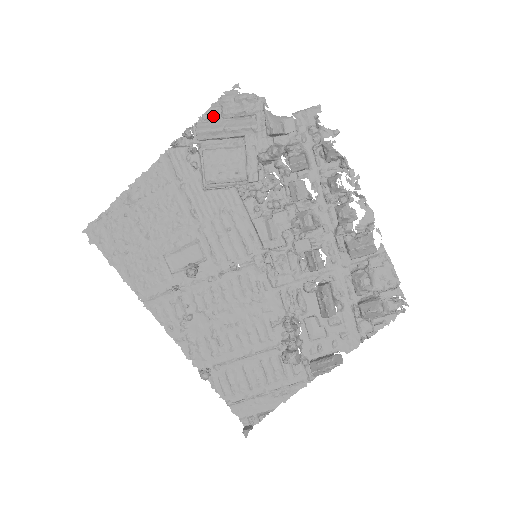
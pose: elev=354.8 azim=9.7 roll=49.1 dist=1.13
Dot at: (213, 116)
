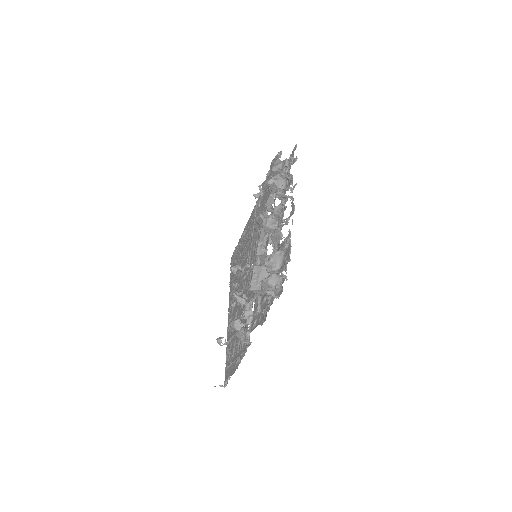
Dot at: (269, 174)
